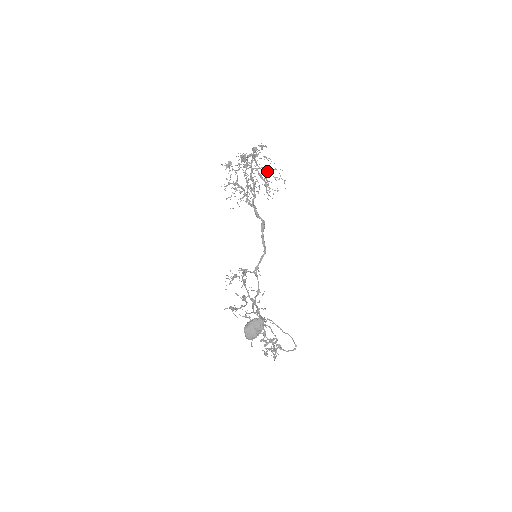
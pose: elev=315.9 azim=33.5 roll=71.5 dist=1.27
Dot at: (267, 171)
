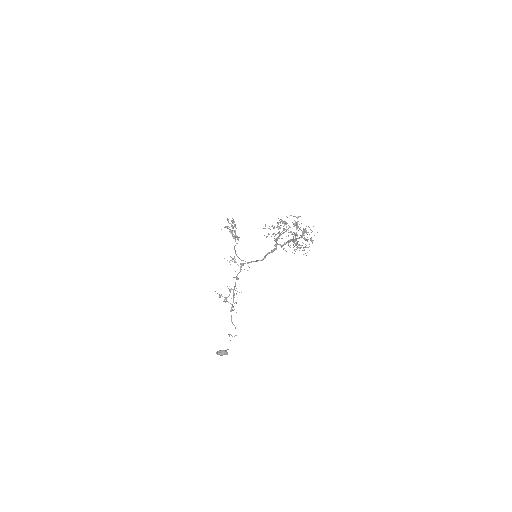
Dot at: (304, 237)
